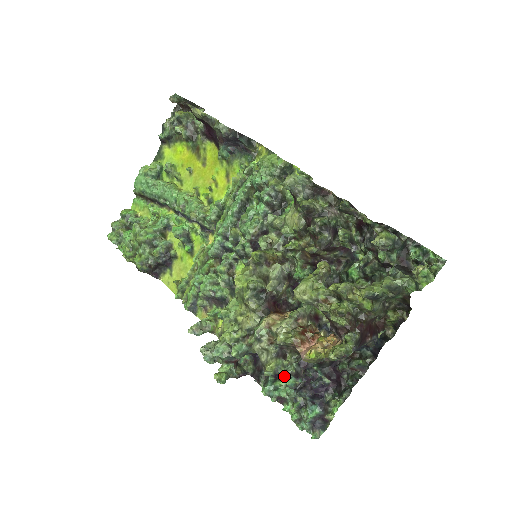
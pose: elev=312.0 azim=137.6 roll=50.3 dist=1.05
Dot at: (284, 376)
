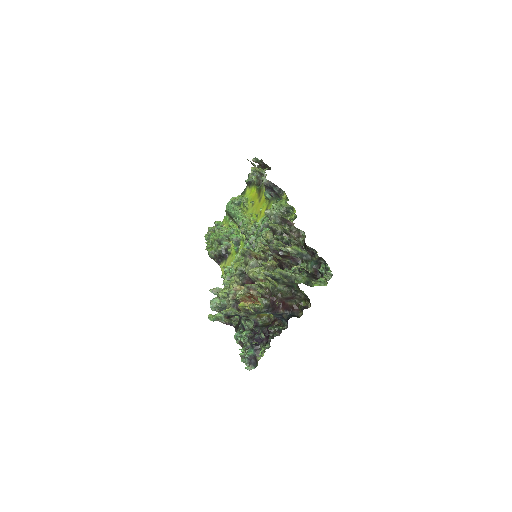
Dot at: (246, 329)
